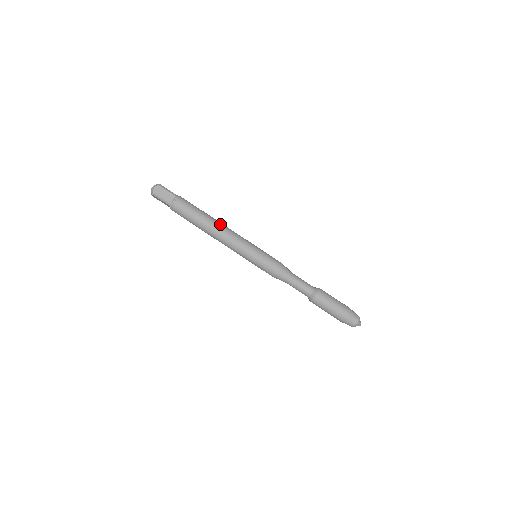
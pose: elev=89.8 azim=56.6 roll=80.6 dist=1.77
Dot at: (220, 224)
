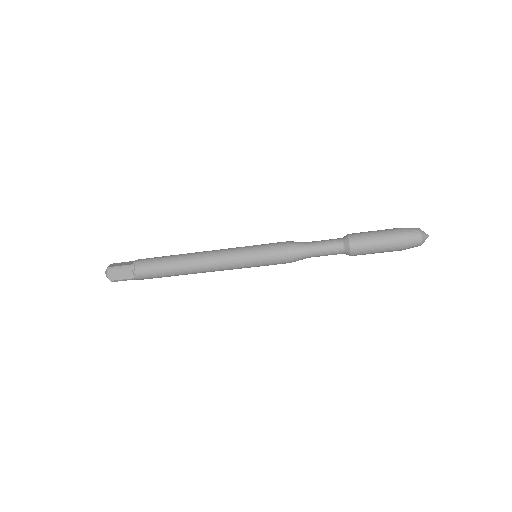
Dot at: (194, 258)
